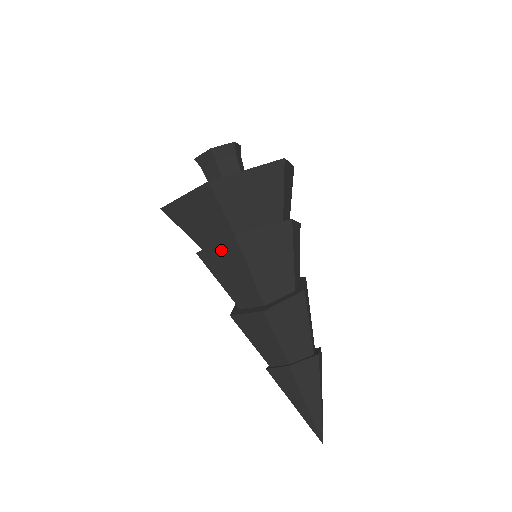
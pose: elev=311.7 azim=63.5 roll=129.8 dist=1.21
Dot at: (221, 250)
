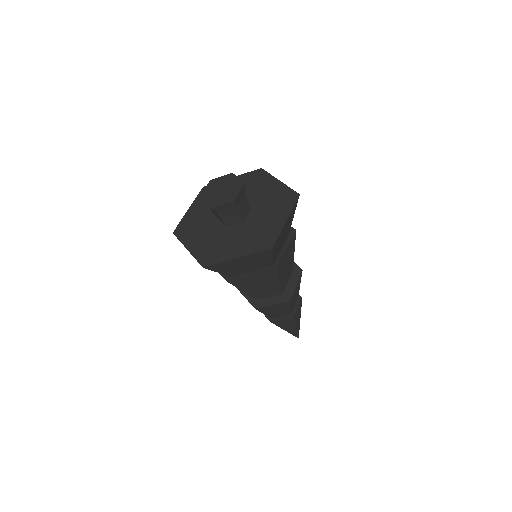
Dot at: (257, 276)
